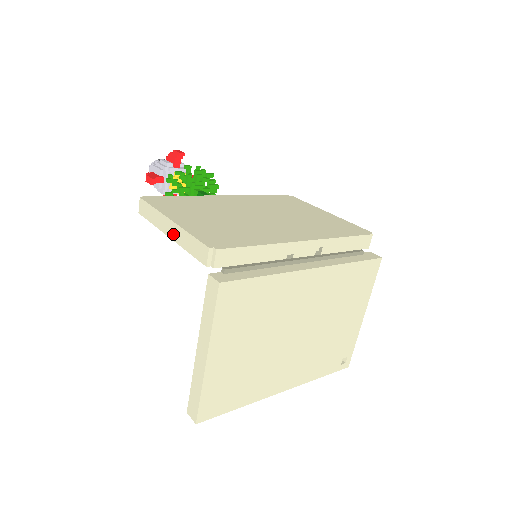
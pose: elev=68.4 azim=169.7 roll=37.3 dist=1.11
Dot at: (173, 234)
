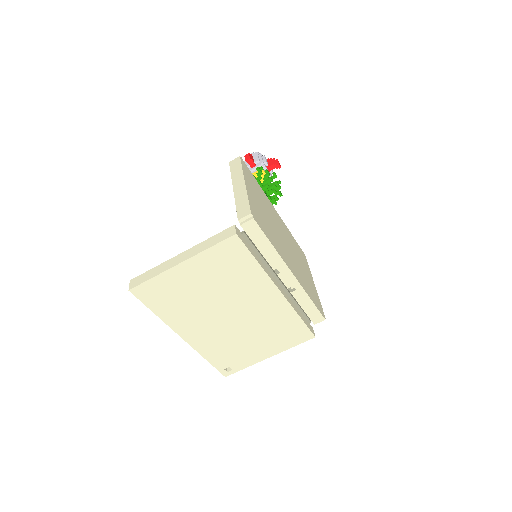
Dot at: (238, 190)
